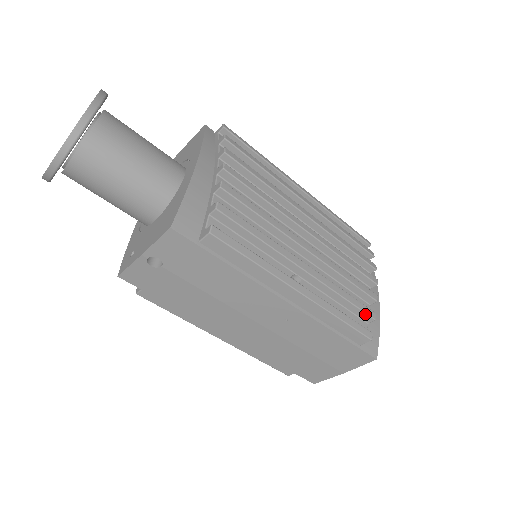
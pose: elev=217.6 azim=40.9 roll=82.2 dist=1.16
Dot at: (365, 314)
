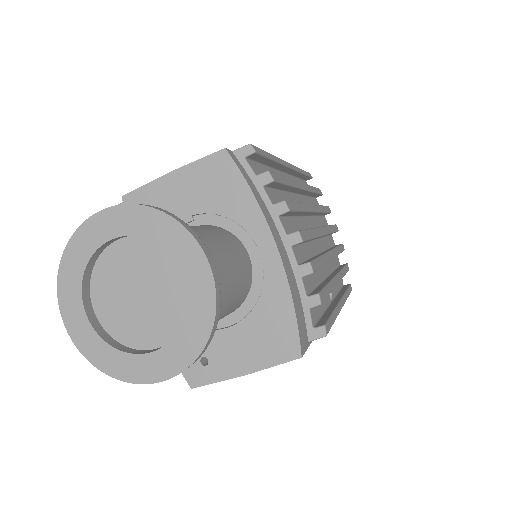
Dot at: occluded
